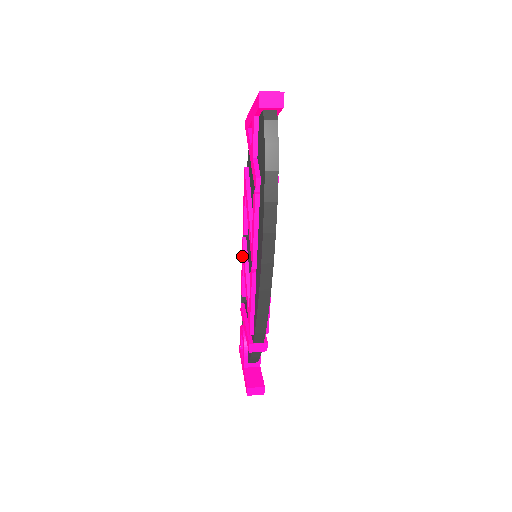
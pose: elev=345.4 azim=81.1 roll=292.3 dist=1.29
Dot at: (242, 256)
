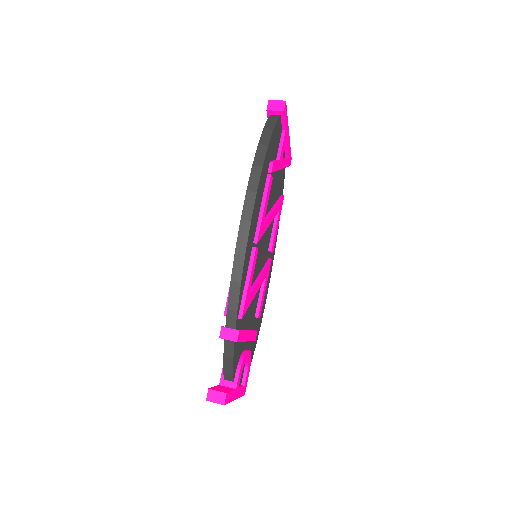
Dot at: occluded
